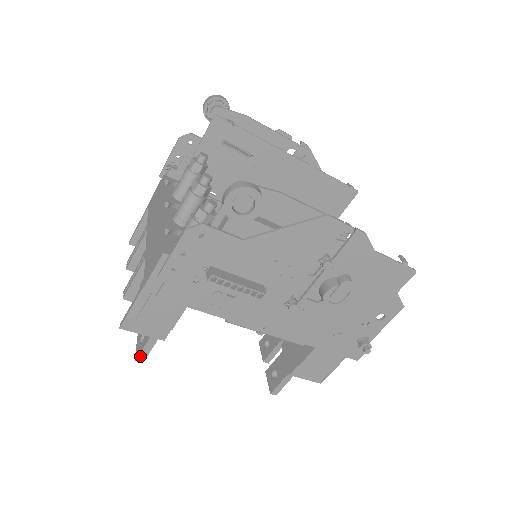
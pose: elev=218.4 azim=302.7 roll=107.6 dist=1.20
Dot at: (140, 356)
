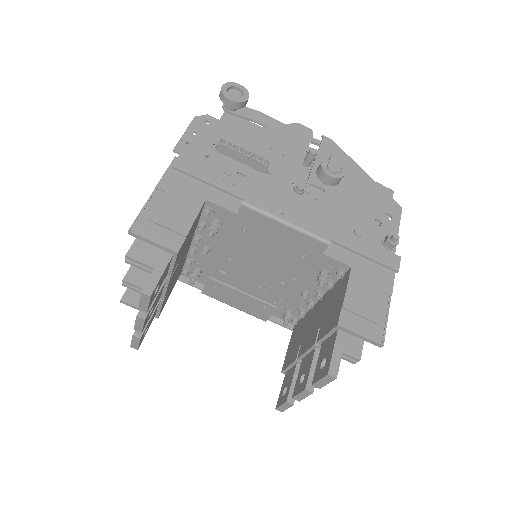
Dot at: (147, 285)
